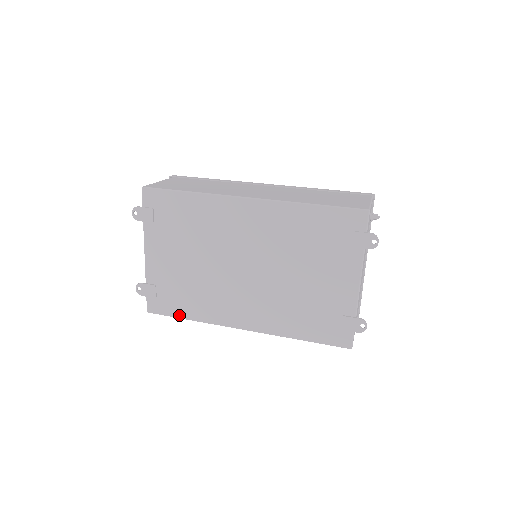
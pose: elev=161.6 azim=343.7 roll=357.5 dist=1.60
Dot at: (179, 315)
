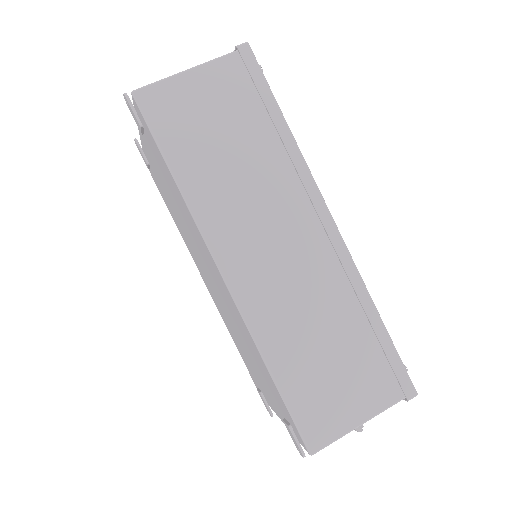
Dot at: (165, 202)
